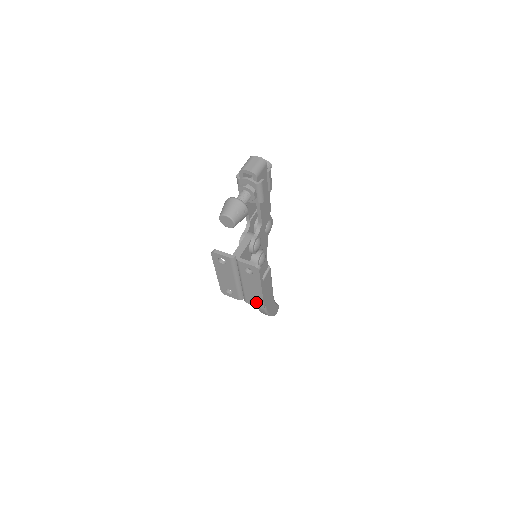
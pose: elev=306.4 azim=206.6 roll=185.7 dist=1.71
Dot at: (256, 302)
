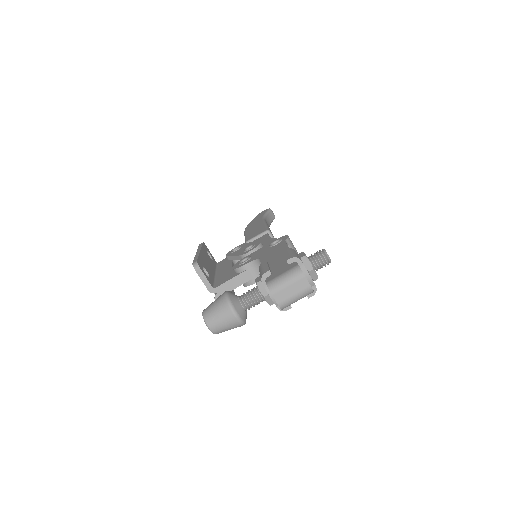
Dot at: occluded
